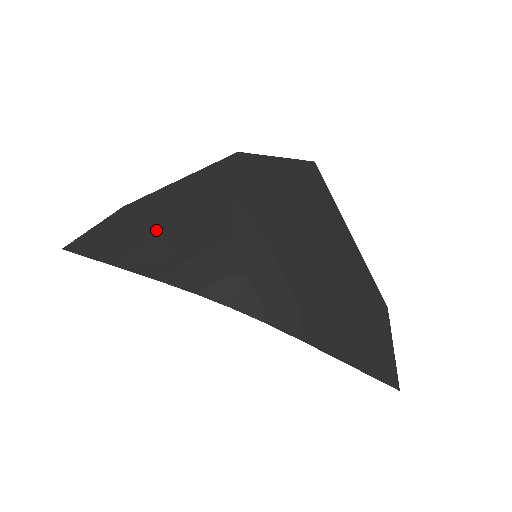
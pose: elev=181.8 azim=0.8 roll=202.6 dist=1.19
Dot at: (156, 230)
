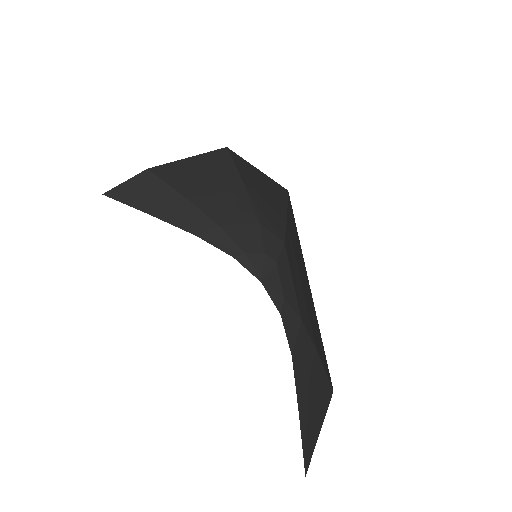
Dot at: (184, 193)
